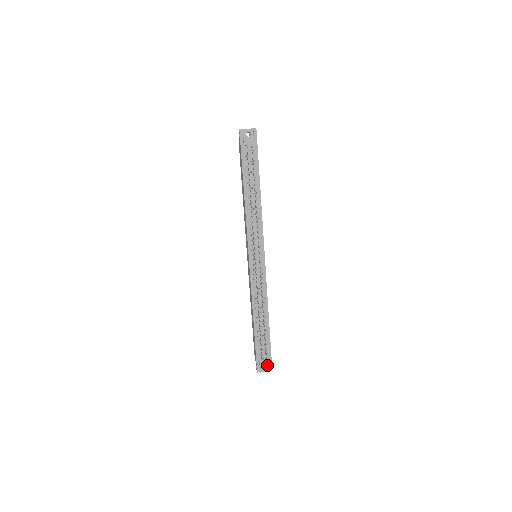
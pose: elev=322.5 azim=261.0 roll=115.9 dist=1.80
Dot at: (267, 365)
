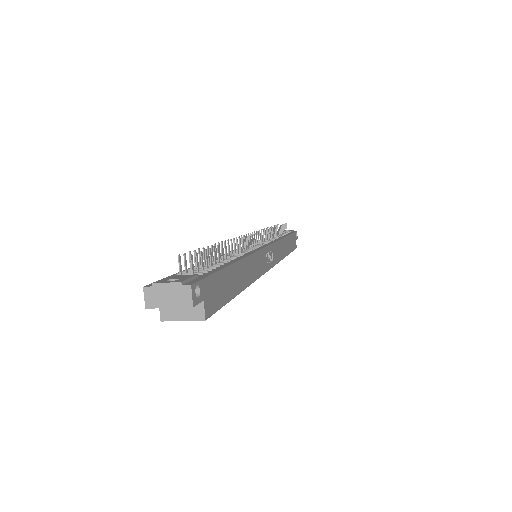
Dot at: (184, 279)
